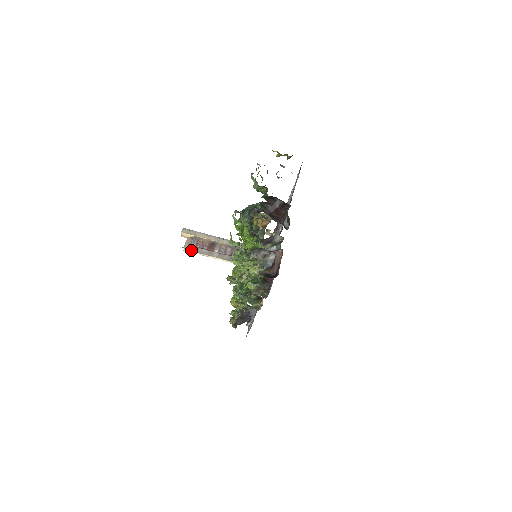
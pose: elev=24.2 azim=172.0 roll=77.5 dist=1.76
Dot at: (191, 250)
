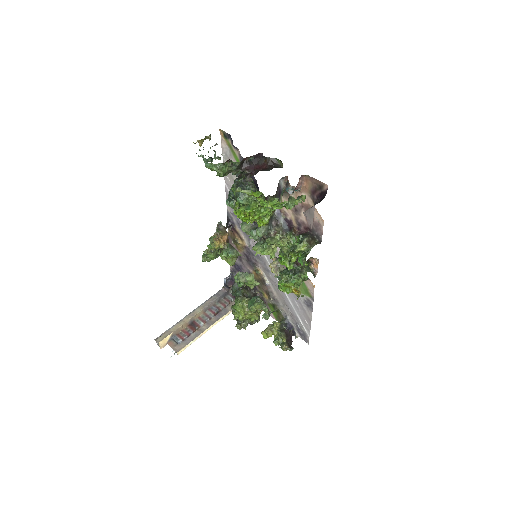
Dot at: (183, 346)
